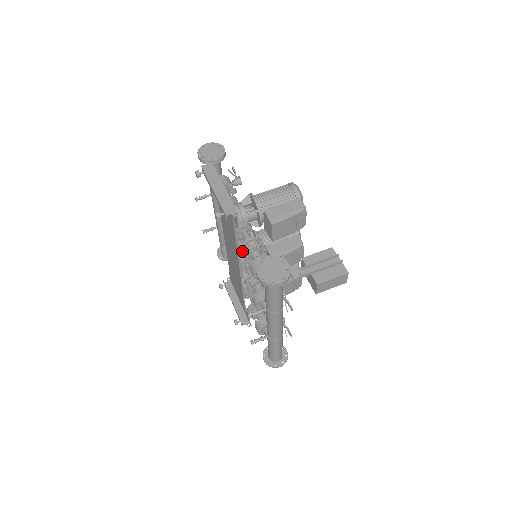
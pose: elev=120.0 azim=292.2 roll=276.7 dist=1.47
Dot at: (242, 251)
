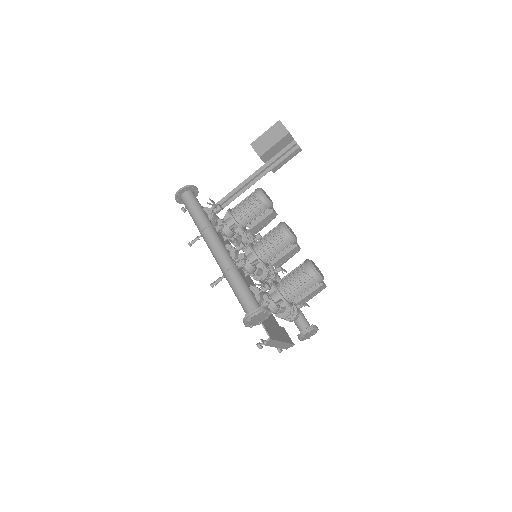
Dot at: occluded
